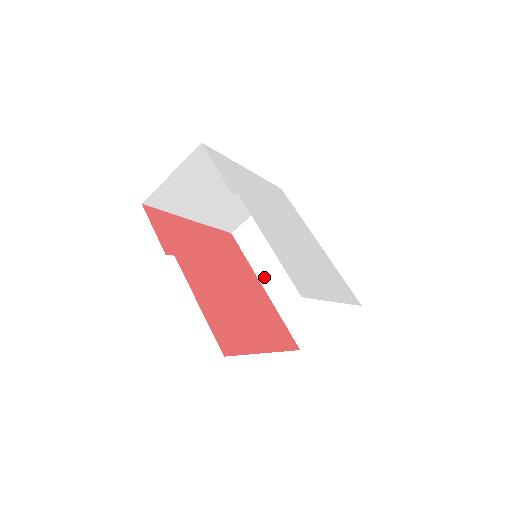
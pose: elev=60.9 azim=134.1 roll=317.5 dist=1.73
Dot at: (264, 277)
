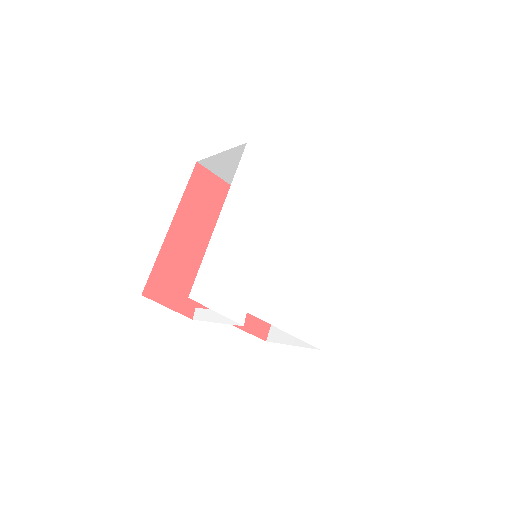
Dot at: occluded
